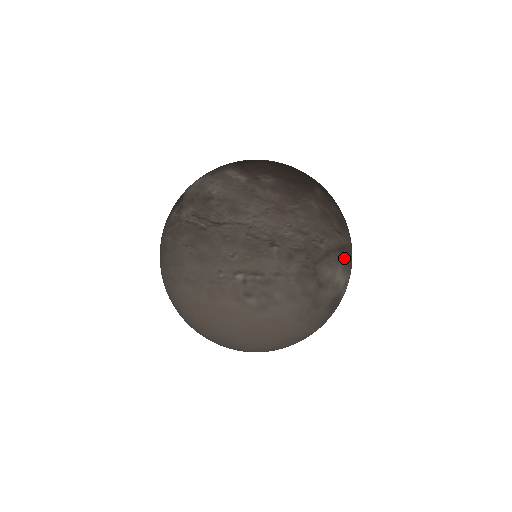
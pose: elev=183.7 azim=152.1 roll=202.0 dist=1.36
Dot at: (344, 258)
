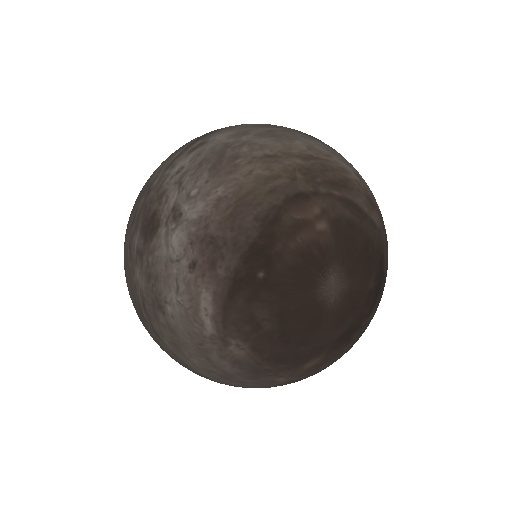
Dot at: occluded
